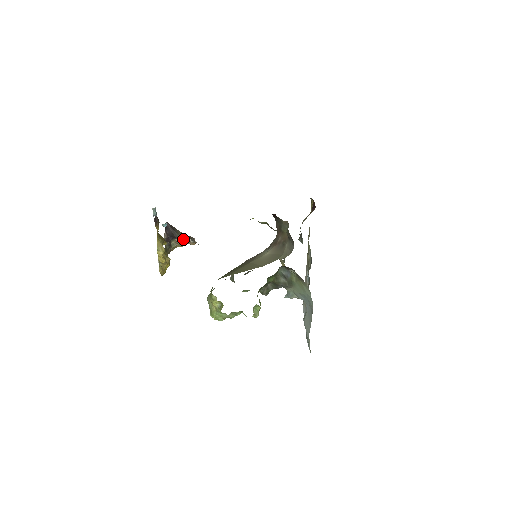
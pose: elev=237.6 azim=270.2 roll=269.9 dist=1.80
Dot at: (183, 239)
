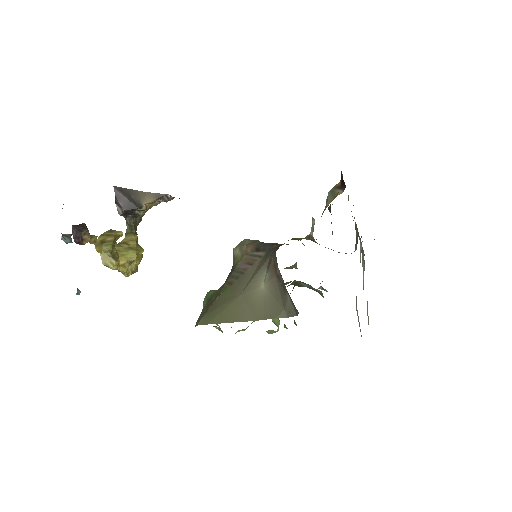
Dot at: (150, 203)
